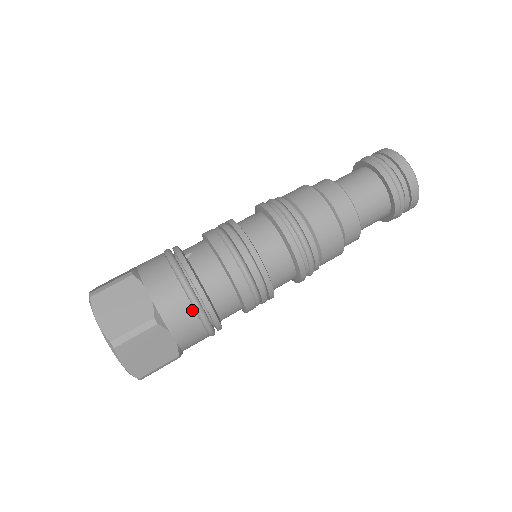
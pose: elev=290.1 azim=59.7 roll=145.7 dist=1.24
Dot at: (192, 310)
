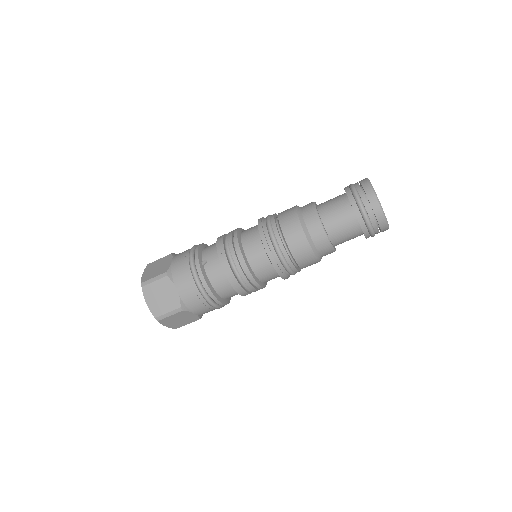
Dot at: (205, 302)
